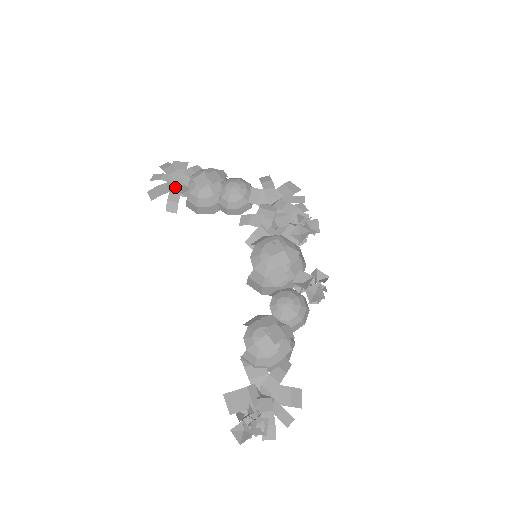
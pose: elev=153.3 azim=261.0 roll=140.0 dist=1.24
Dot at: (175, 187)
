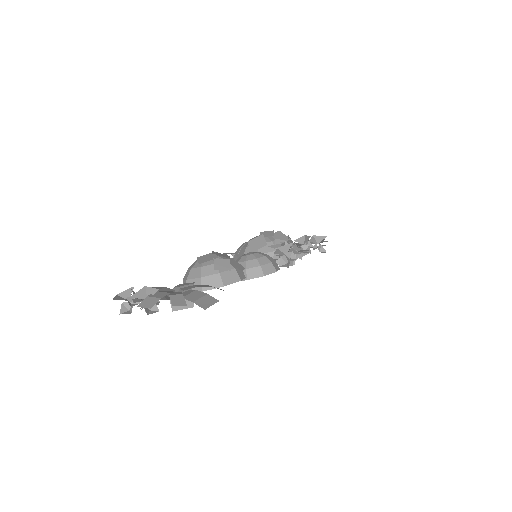
Dot at: occluded
